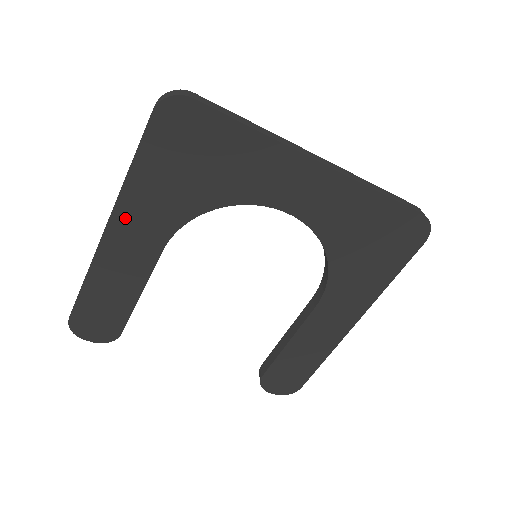
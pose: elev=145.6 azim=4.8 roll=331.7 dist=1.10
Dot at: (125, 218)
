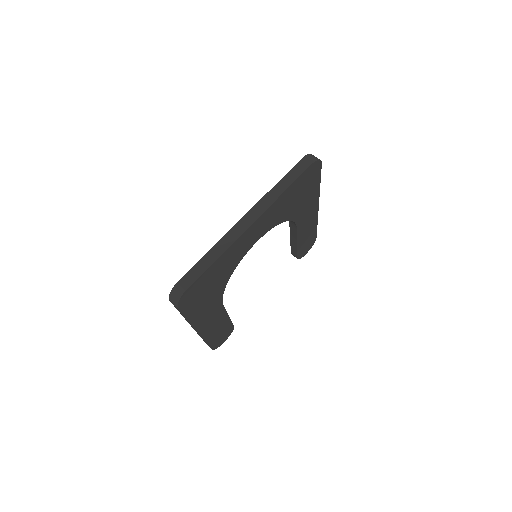
Dot at: (201, 323)
